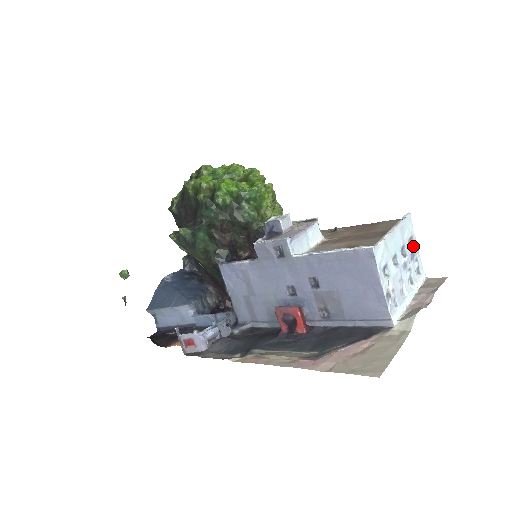
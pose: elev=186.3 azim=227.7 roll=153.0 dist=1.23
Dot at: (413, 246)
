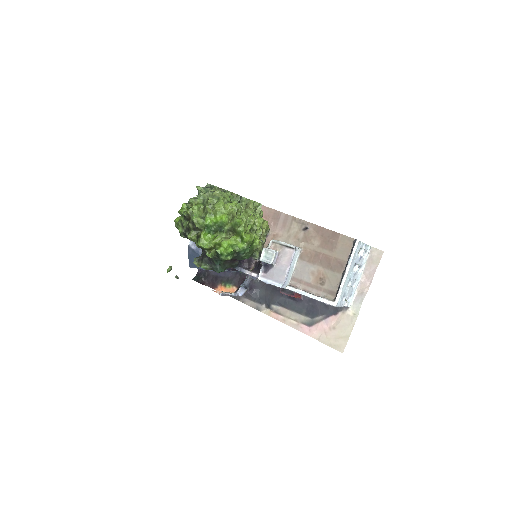
Dot at: (361, 250)
